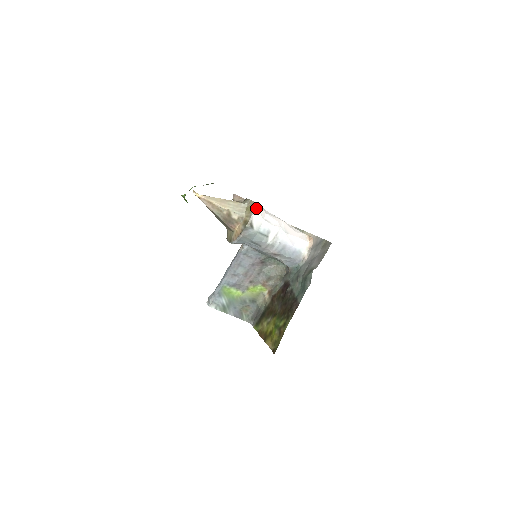
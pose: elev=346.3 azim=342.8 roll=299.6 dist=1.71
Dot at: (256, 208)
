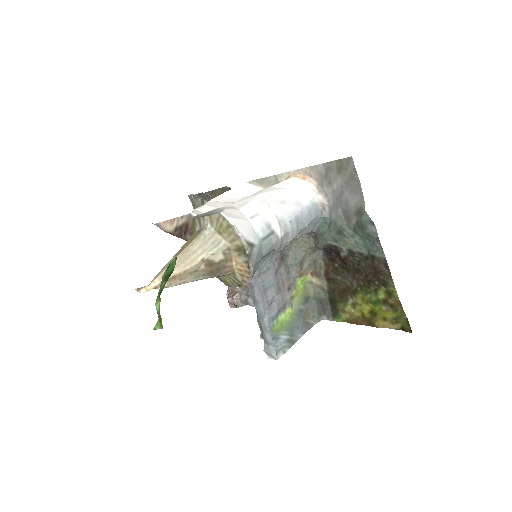
Dot at: (230, 219)
